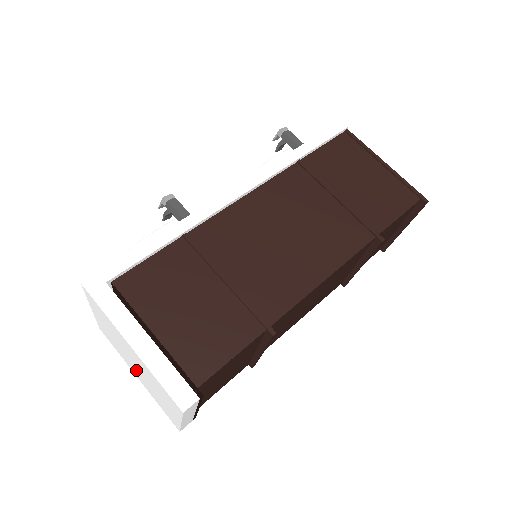
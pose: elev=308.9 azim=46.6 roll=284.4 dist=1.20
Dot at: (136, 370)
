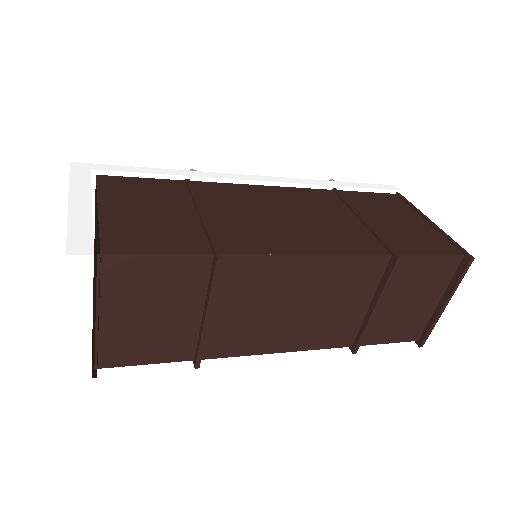
Dot at: occluded
